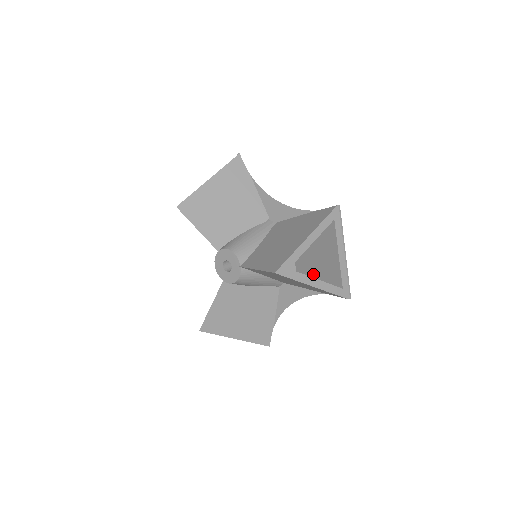
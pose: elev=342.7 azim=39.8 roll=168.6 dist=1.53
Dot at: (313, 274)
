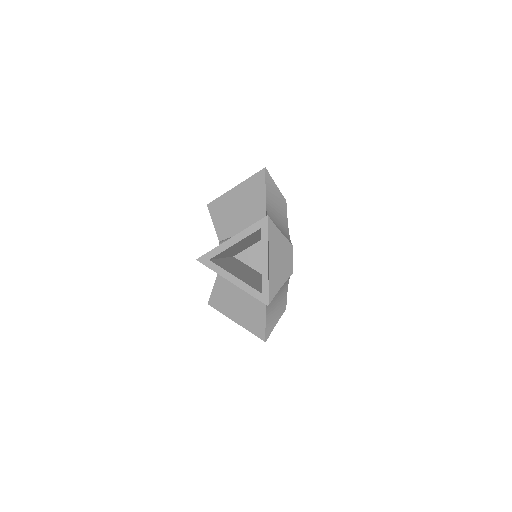
Dot at: occluded
